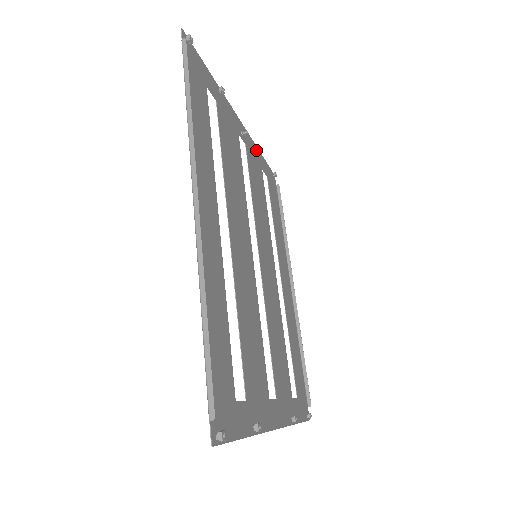
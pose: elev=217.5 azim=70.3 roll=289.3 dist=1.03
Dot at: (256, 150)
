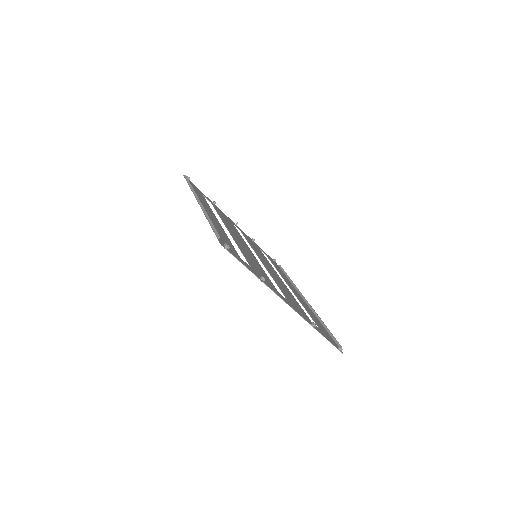
Dot at: (252, 240)
